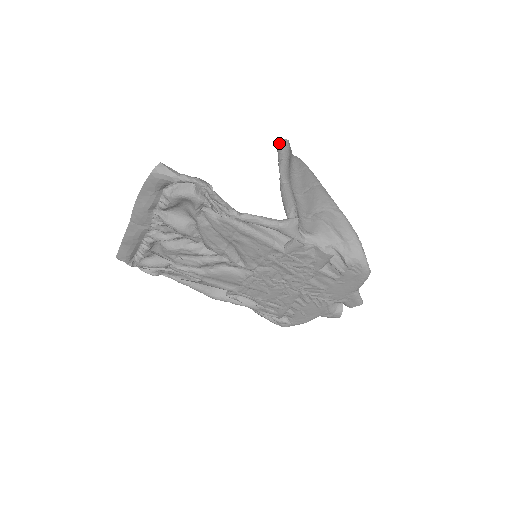
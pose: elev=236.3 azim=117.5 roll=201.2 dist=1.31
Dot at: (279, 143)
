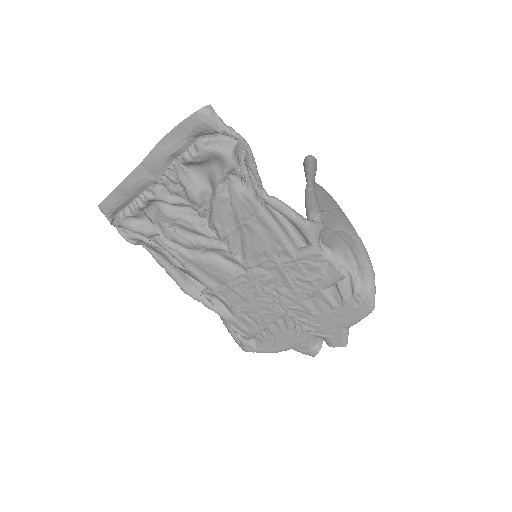
Dot at: (309, 158)
